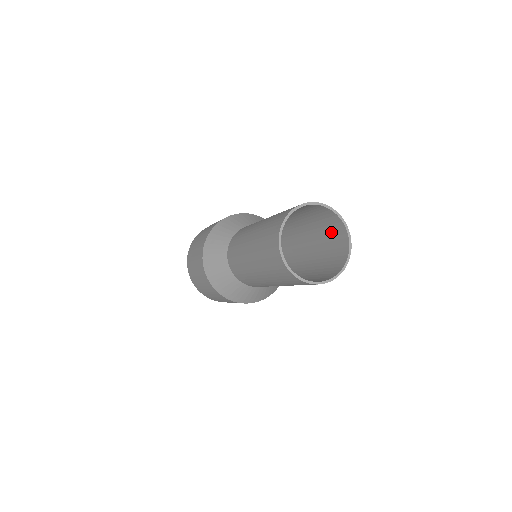
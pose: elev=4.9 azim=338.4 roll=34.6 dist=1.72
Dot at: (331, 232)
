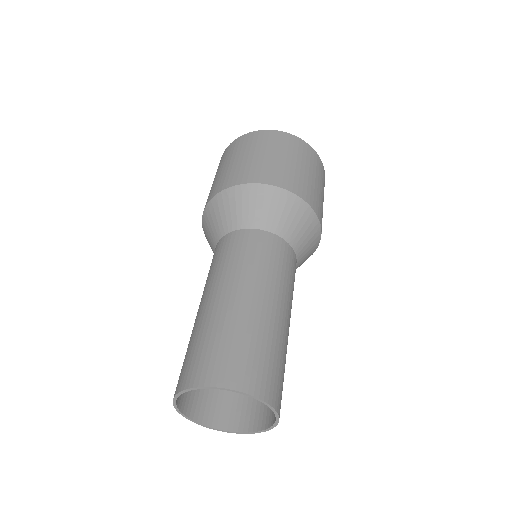
Dot at: (247, 357)
